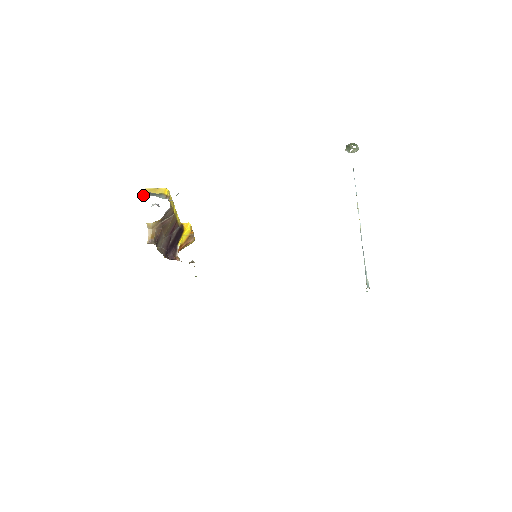
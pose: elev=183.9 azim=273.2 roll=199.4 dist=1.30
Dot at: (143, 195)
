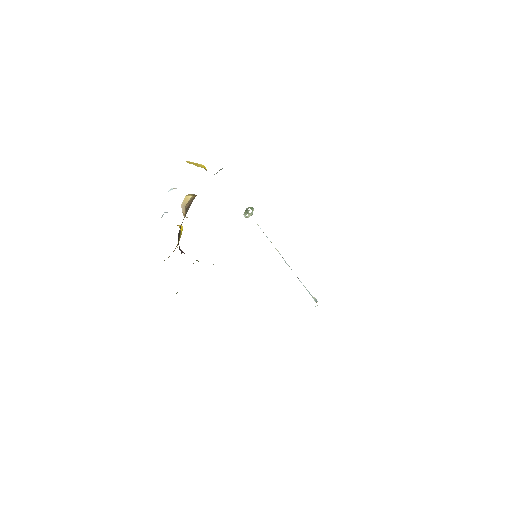
Dot at: occluded
